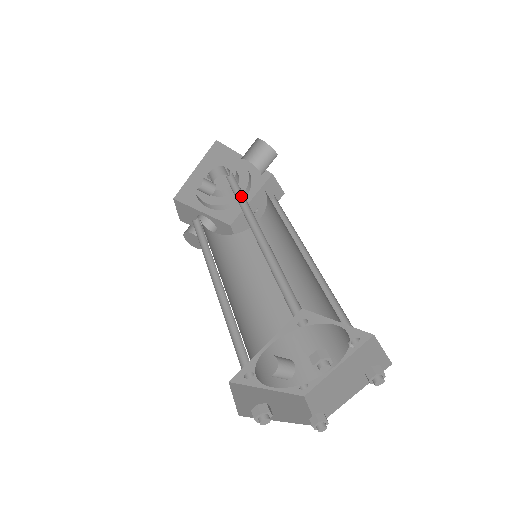
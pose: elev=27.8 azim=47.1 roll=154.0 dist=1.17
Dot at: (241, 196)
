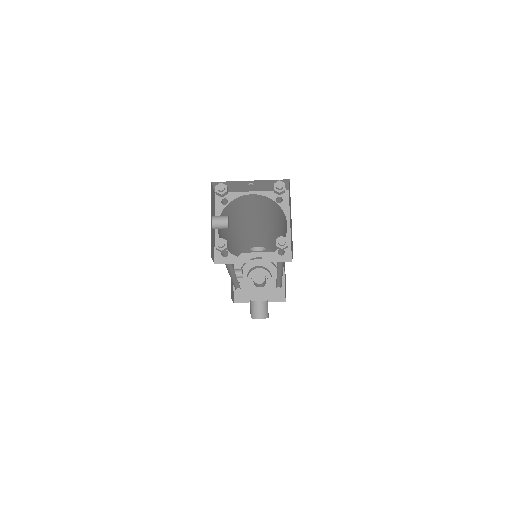
Dot at: (238, 245)
